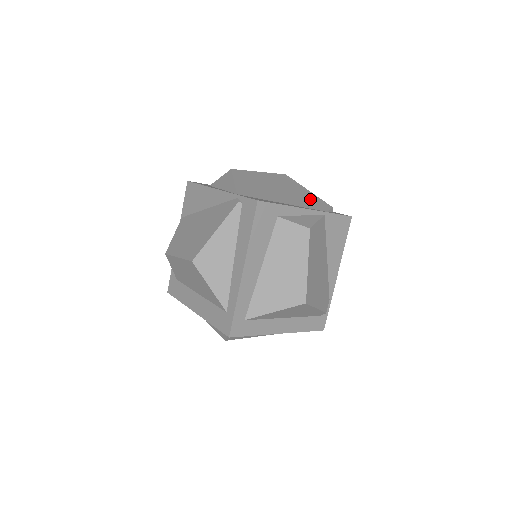
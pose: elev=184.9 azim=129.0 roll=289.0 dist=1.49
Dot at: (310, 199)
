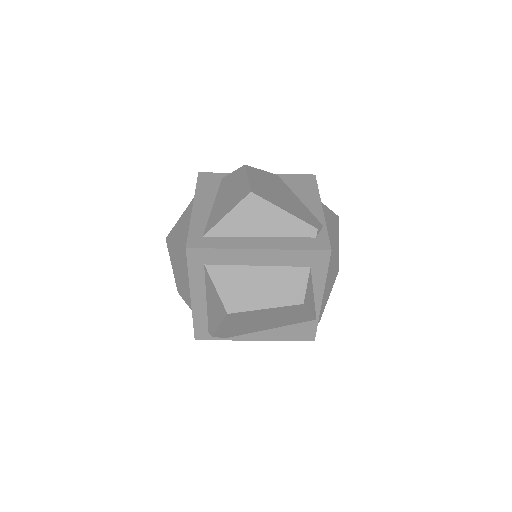
Dot at: occluded
